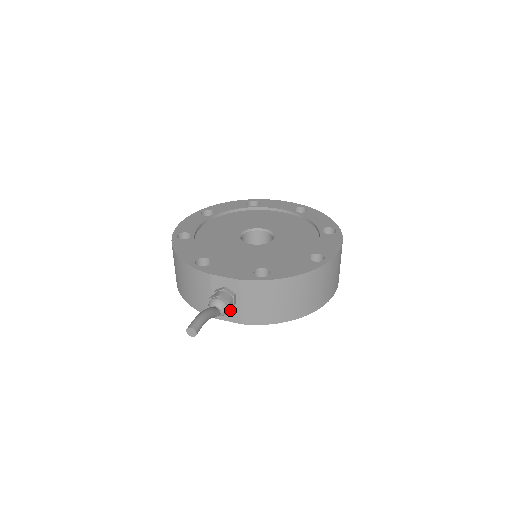
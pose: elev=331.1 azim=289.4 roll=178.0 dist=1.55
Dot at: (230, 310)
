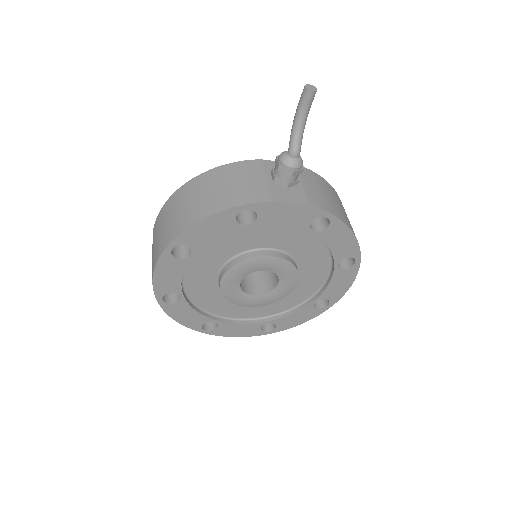
Dot at: (302, 169)
